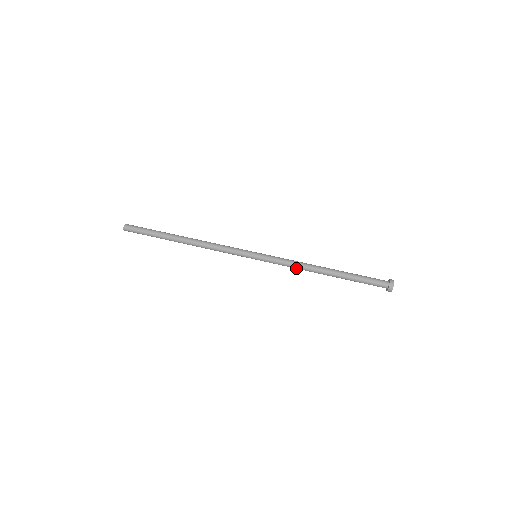
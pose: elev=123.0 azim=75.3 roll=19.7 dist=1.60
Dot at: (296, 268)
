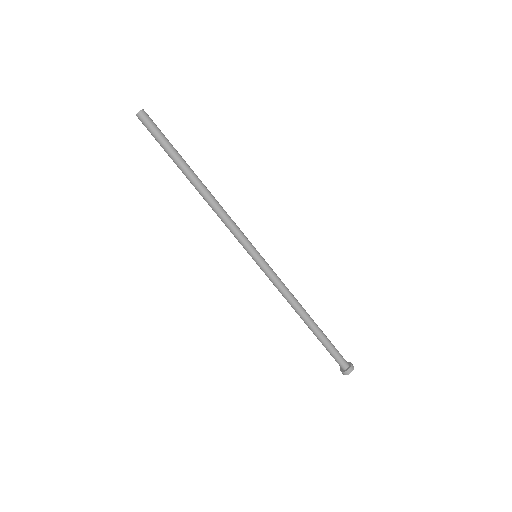
Dot at: occluded
